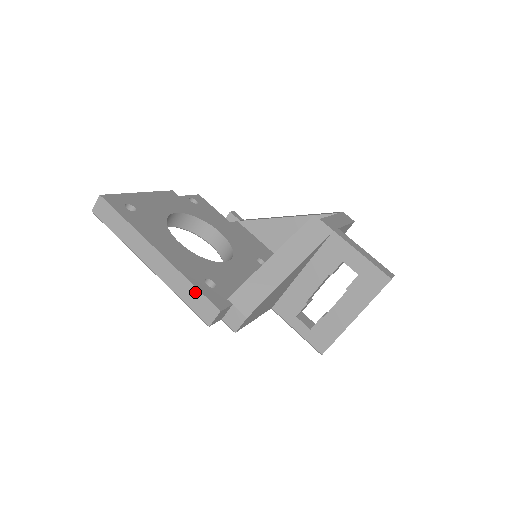
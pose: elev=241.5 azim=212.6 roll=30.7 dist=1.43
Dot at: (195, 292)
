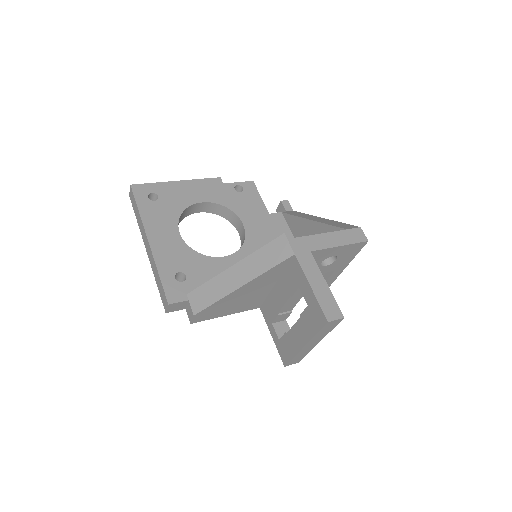
Dot at: (160, 282)
